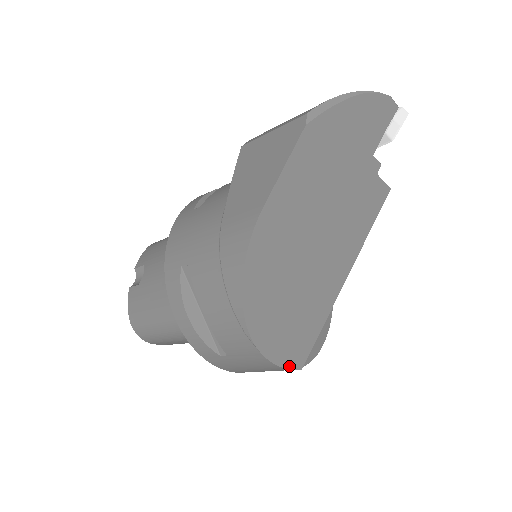
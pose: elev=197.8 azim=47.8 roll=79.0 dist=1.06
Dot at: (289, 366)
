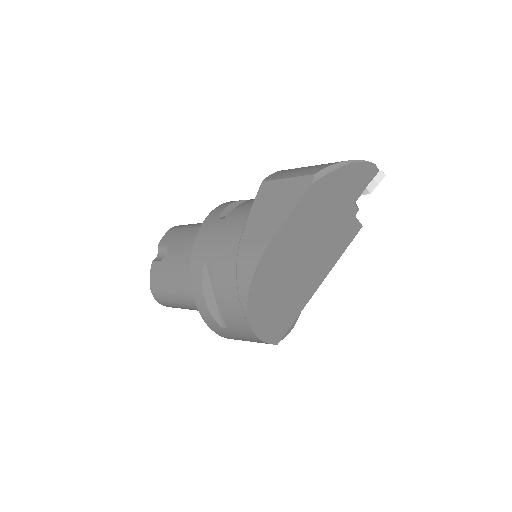
Dot at: (269, 342)
